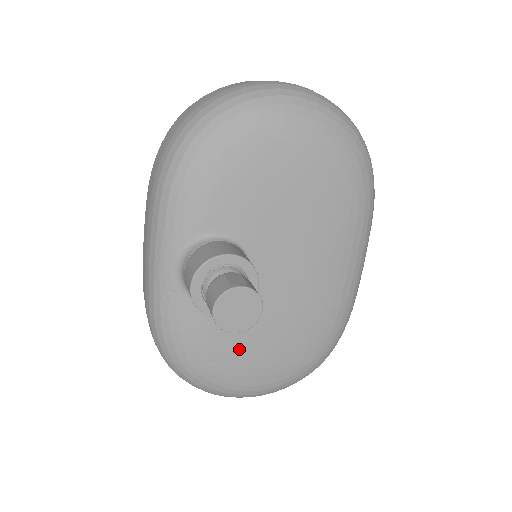
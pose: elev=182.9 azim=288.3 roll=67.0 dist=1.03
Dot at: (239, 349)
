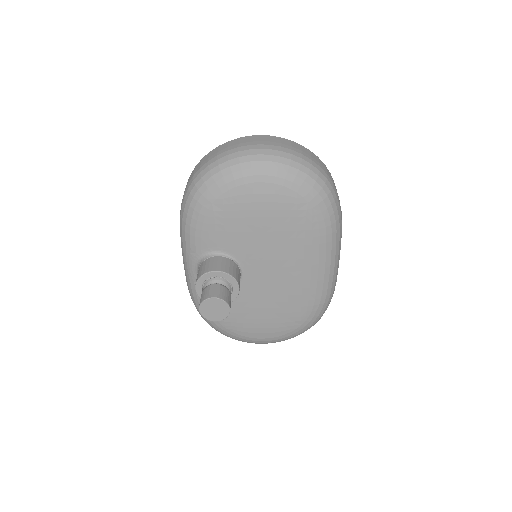
Dot at: (244, 317)
